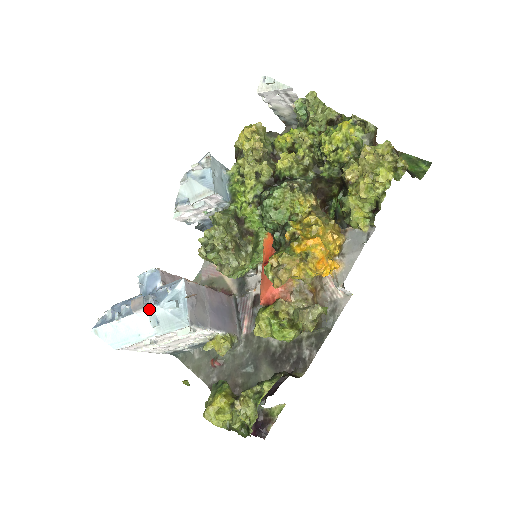
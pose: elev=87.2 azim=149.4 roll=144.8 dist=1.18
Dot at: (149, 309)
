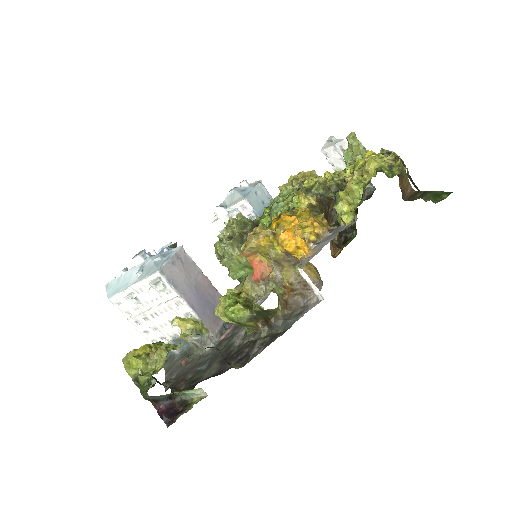
Dot at: (144, 261)
